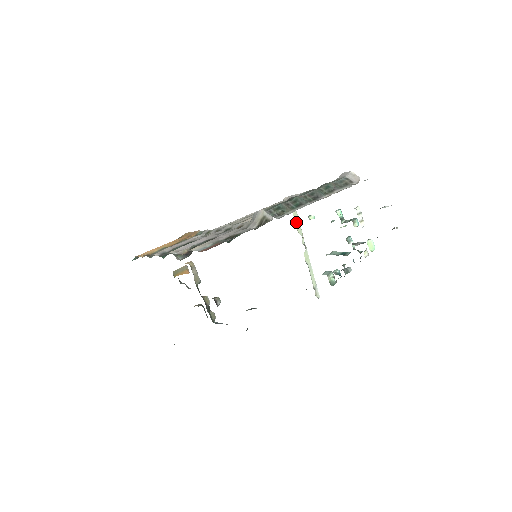
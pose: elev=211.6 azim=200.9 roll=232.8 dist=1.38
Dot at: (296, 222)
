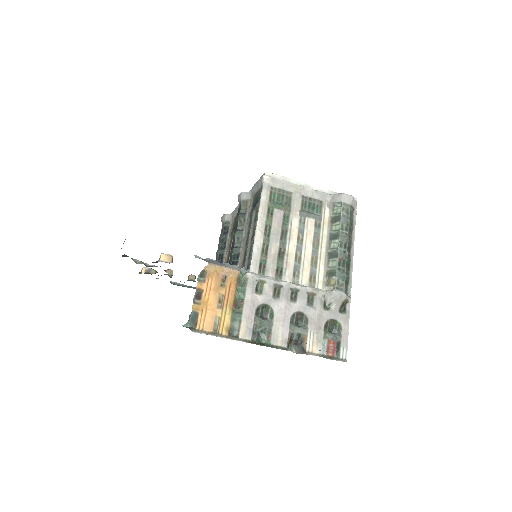
Dot at: occluded
